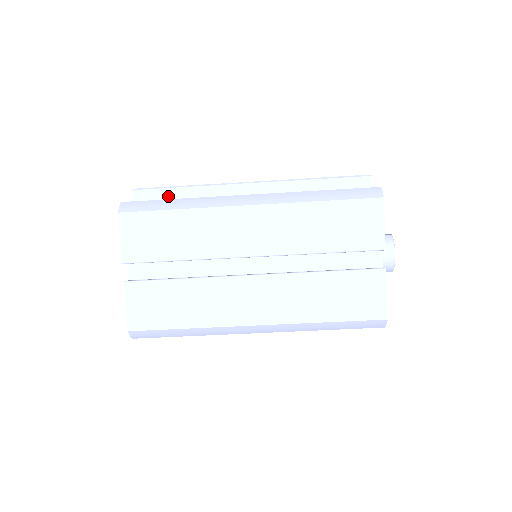
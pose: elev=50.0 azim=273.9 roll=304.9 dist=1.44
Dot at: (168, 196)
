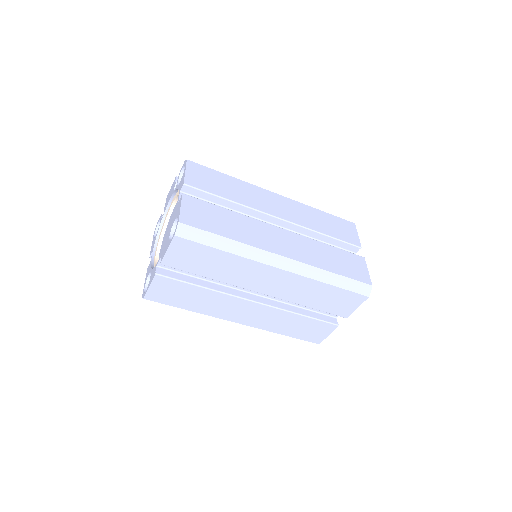
Dot at: occluded
